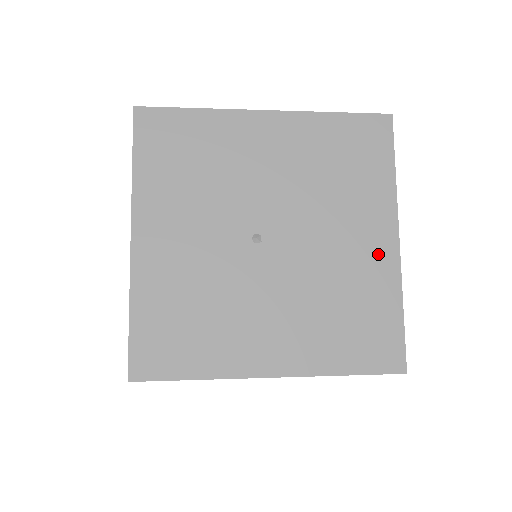
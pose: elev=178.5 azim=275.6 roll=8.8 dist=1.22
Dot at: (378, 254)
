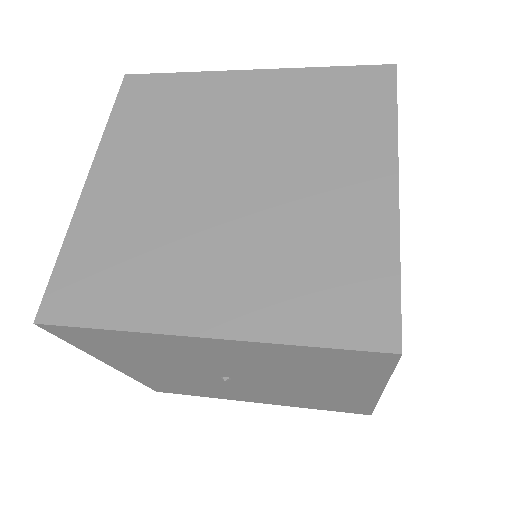
Dot at: (355, 394)
